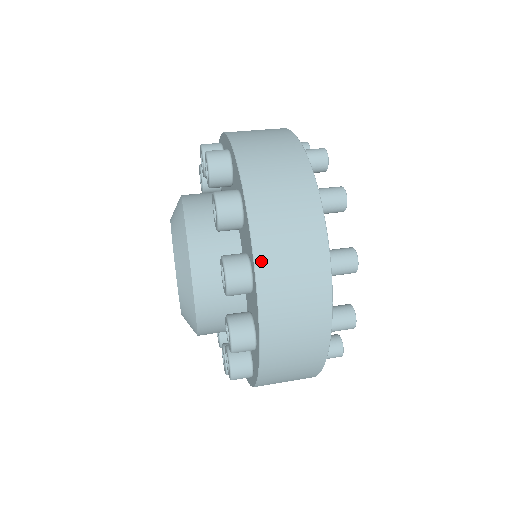
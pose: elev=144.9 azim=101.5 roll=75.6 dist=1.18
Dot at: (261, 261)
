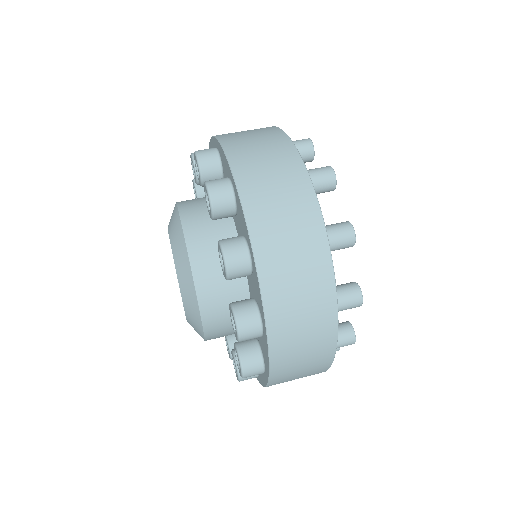
Dot at: (257, 236)
